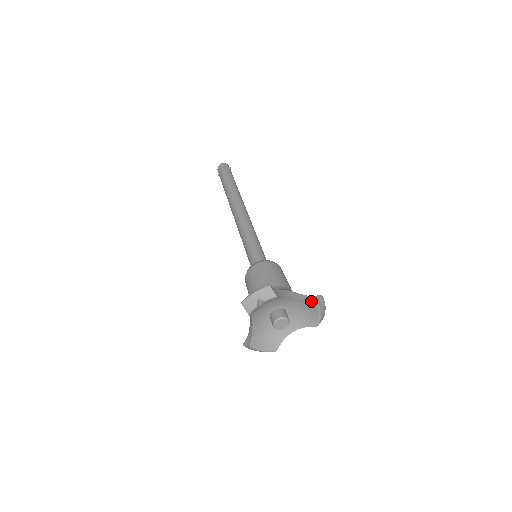
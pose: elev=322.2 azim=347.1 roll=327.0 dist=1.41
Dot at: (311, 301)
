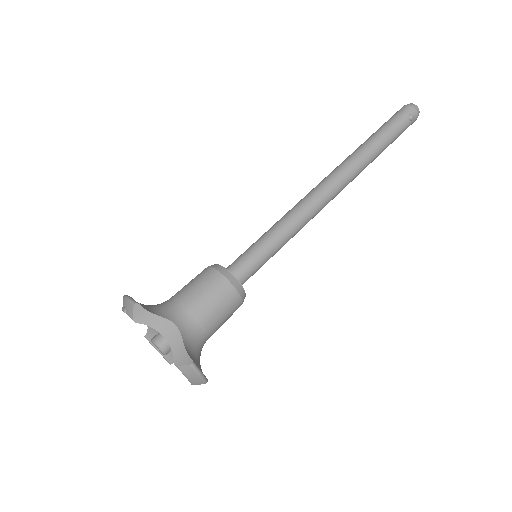
Dot at: (177, 357)
